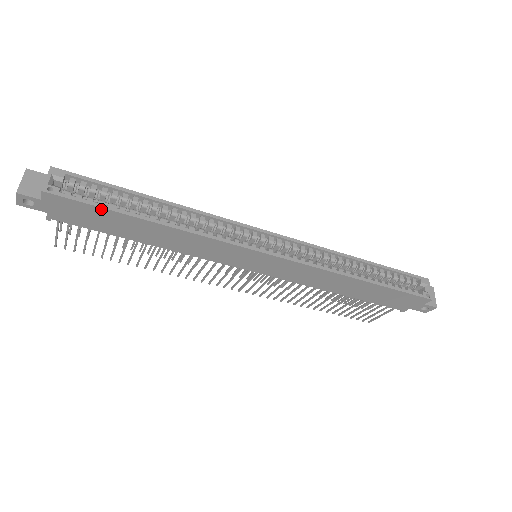
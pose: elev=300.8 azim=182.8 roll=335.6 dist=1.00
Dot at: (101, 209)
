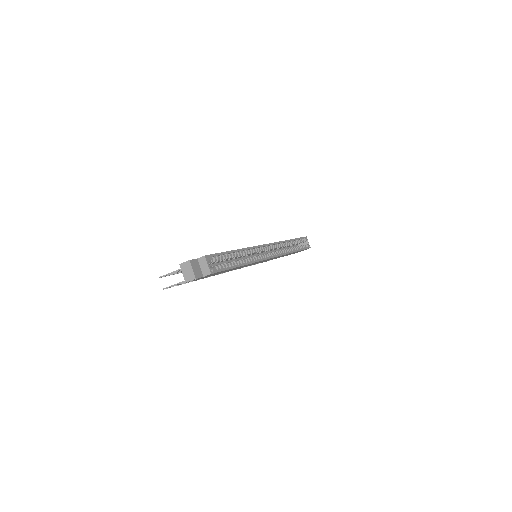
Dot at: occluded
